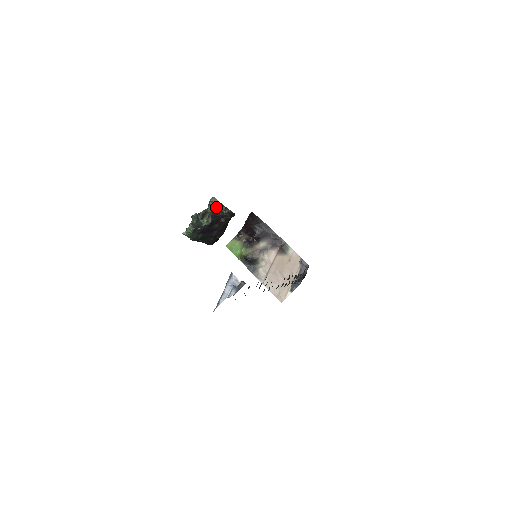
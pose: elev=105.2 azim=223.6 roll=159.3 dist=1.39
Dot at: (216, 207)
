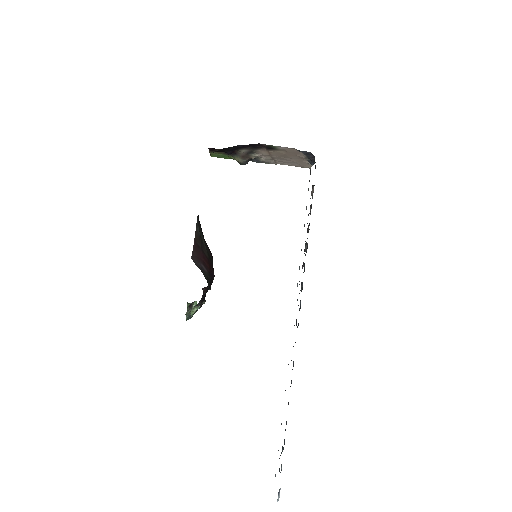
Dot at: (193, 308)
